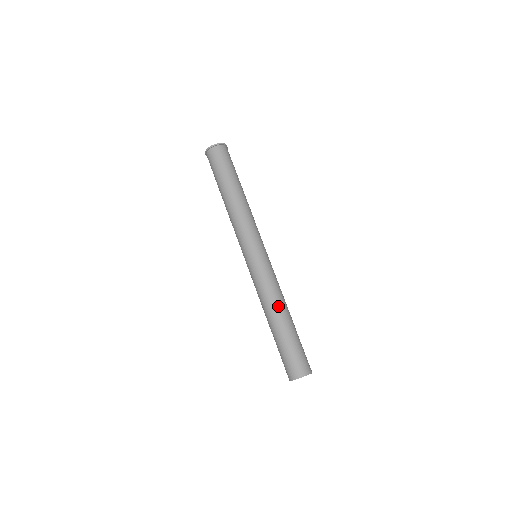
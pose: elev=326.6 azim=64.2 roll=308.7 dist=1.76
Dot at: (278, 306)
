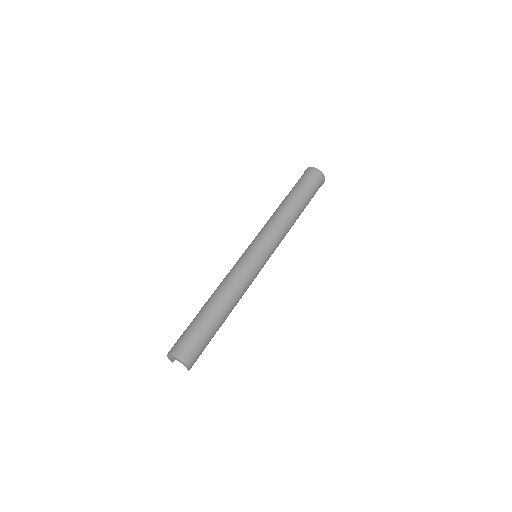
Dot at: (219, 292)
